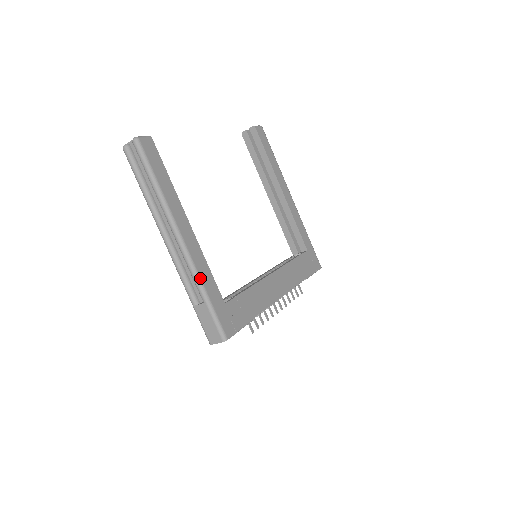
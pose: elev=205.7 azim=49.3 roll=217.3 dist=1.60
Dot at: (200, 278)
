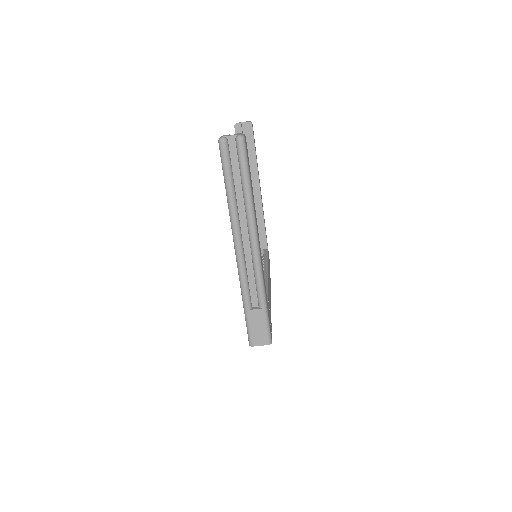
Dot at: (264, 285)
